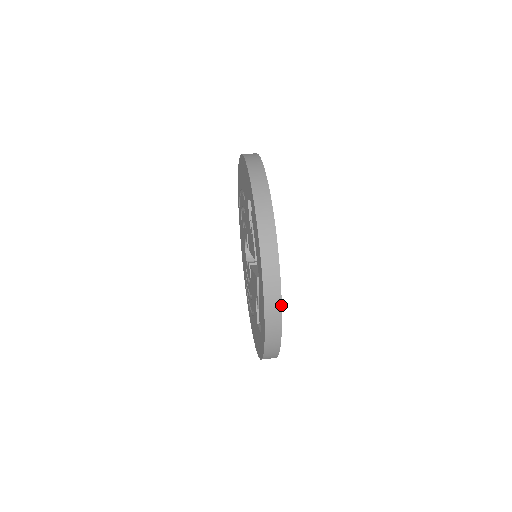
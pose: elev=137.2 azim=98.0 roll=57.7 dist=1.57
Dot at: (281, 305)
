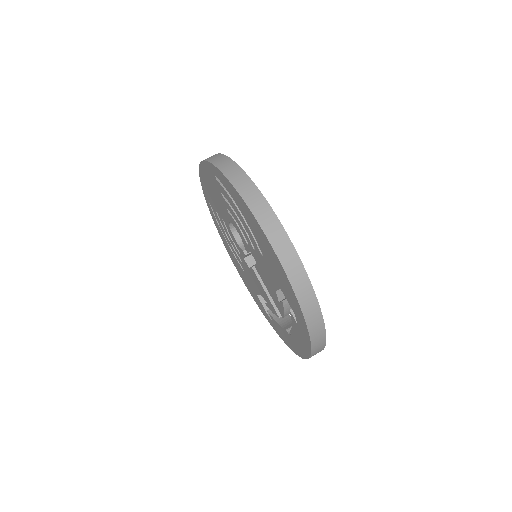
Dot at: occluded
